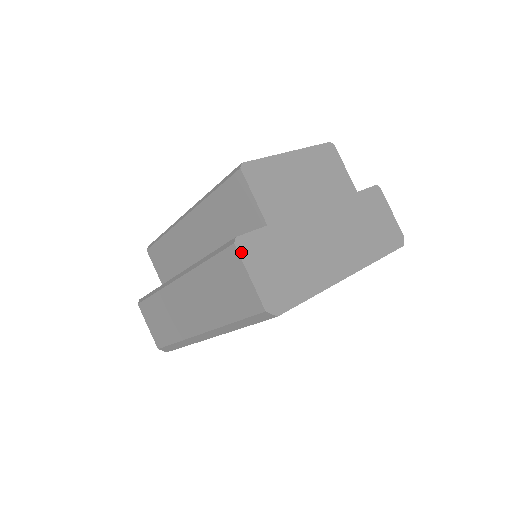
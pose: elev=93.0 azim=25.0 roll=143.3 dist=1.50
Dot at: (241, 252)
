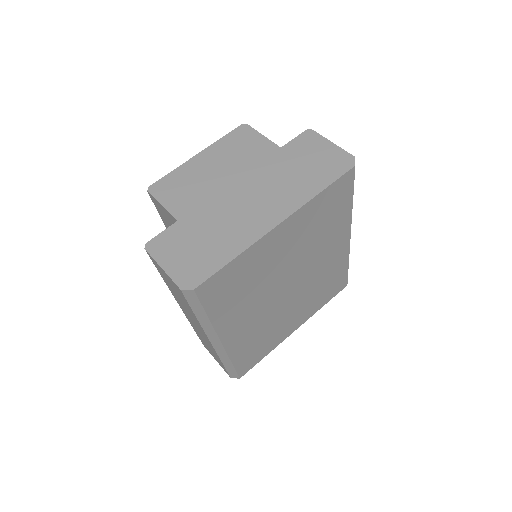
Dot at: (152, 252)
